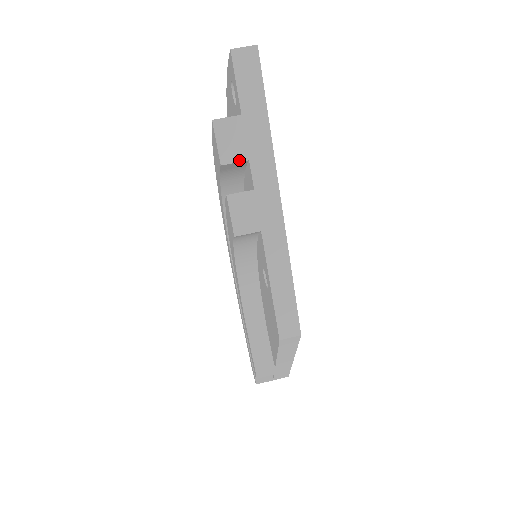
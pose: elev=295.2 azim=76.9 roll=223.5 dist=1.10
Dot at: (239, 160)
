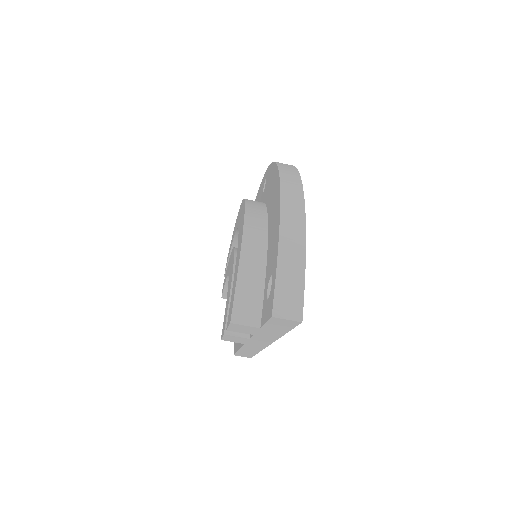
Dot at: occluded
